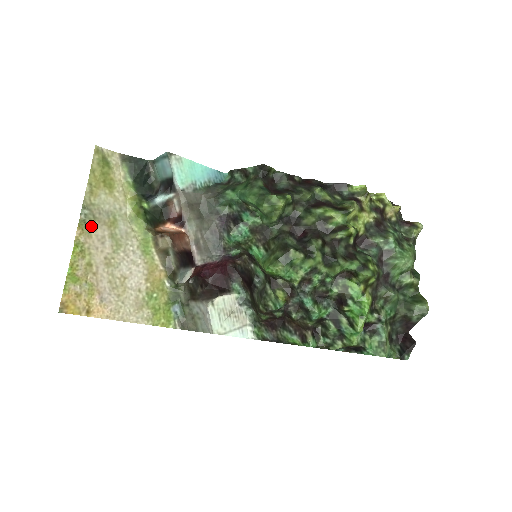
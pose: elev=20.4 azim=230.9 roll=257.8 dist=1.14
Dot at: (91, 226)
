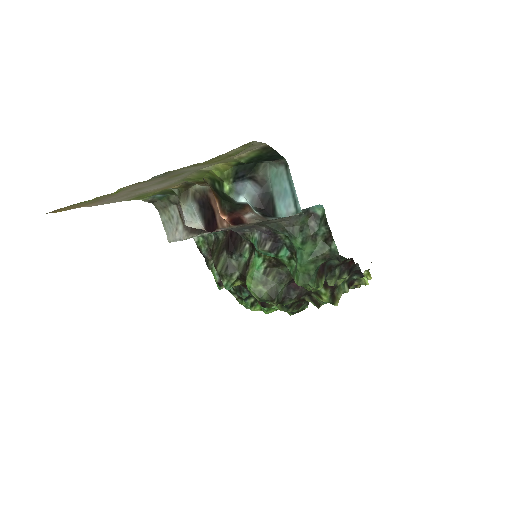
Dot at: (152, 180)
